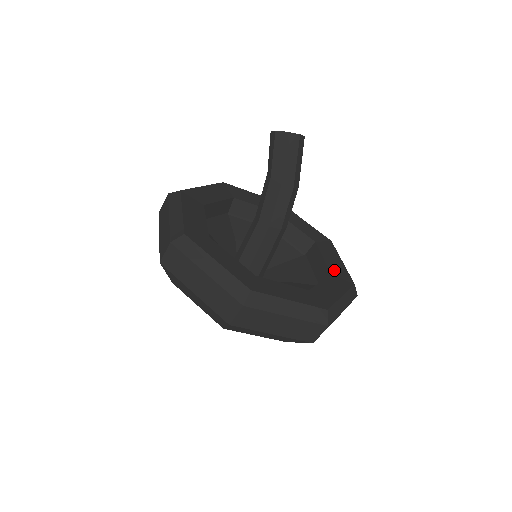
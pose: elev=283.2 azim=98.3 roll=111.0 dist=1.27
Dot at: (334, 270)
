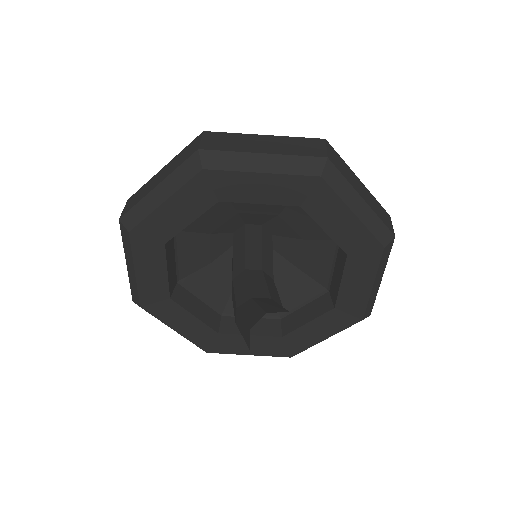
Dot at: (293, 338)
